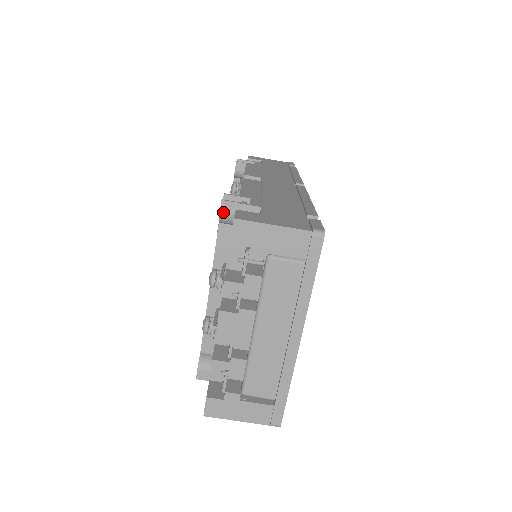
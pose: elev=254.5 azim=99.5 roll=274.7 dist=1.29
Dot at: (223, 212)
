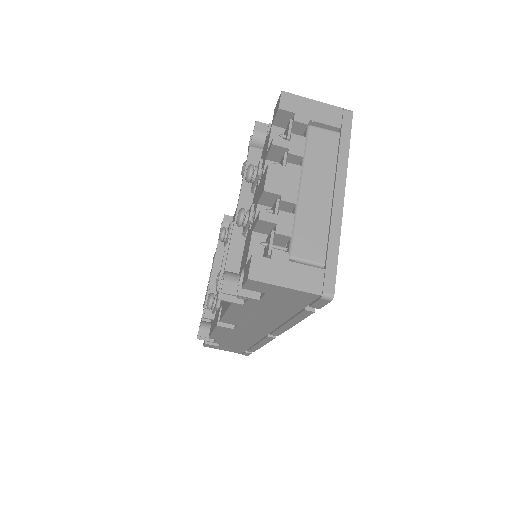
Dot at: (257, 130)
